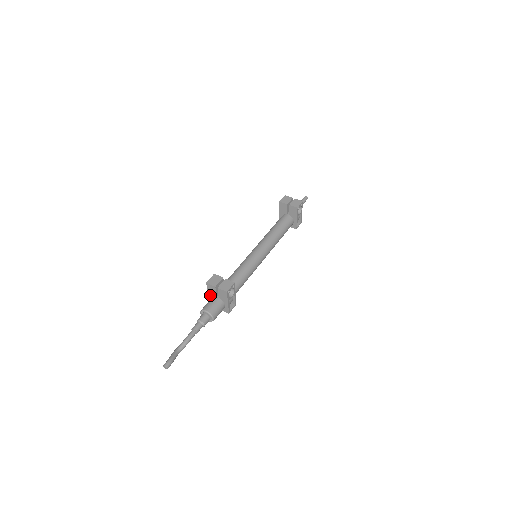
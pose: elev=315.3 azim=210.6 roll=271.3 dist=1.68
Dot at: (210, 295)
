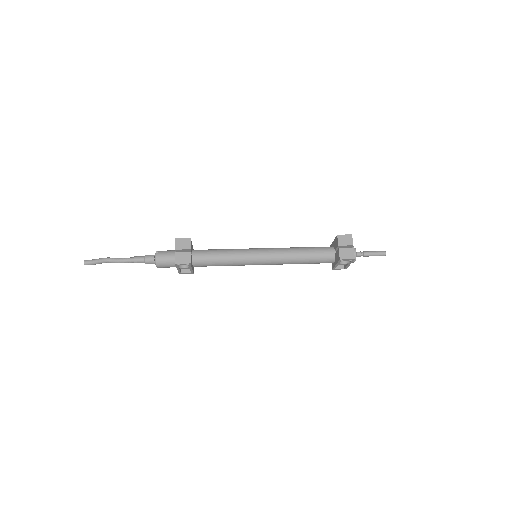
Dot at: occluded
